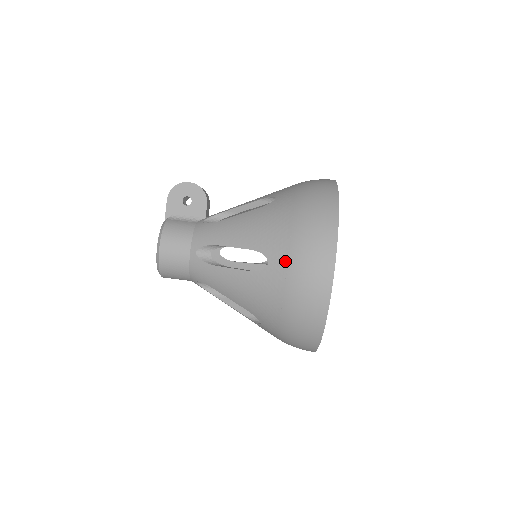
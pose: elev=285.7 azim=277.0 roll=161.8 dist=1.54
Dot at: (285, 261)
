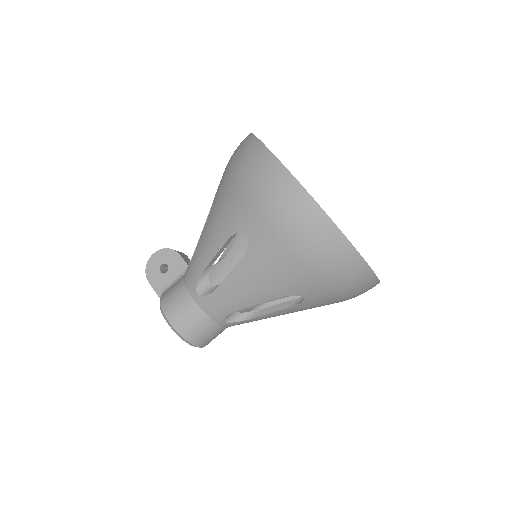
Dot at: (254, 217)
